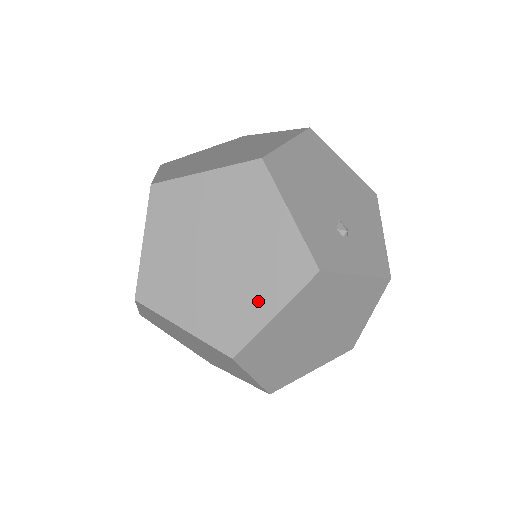
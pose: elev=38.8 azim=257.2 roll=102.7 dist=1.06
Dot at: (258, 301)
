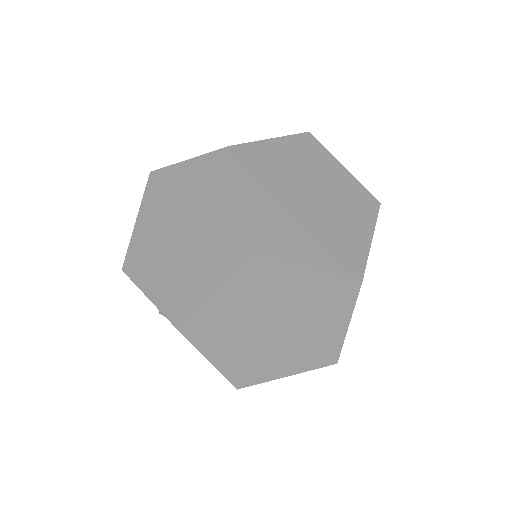
Dot at: (356, 231)
